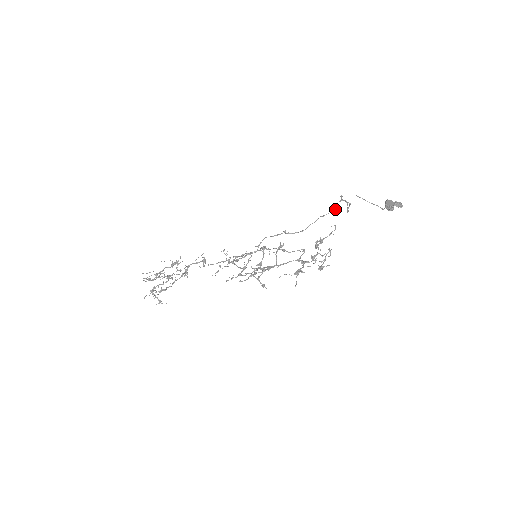
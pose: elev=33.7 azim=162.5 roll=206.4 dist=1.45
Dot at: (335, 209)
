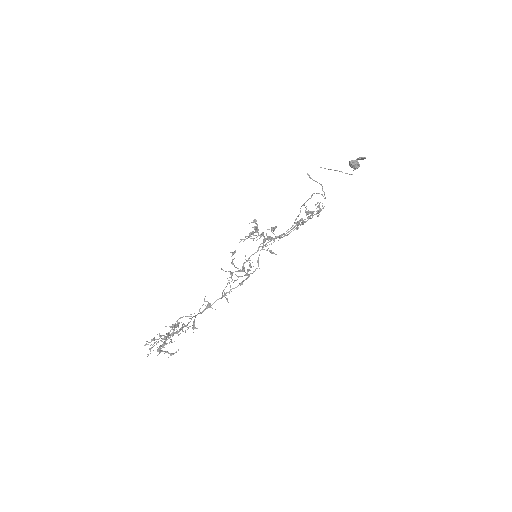
Dot at: (311, 196)
